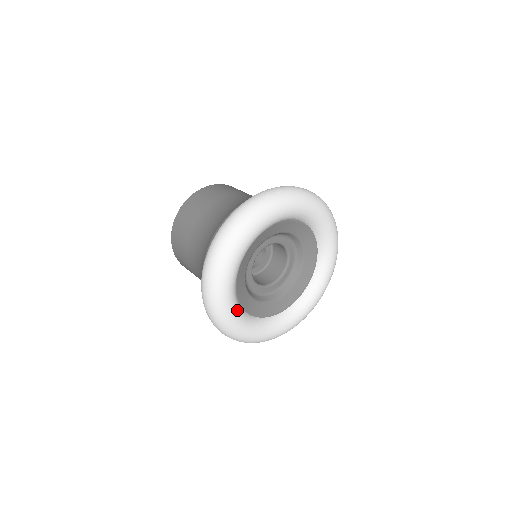
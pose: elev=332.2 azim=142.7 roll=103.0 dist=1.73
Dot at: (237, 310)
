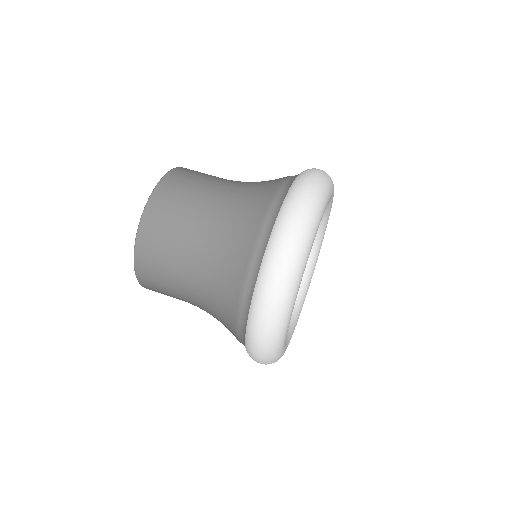
Dot at: occluded
